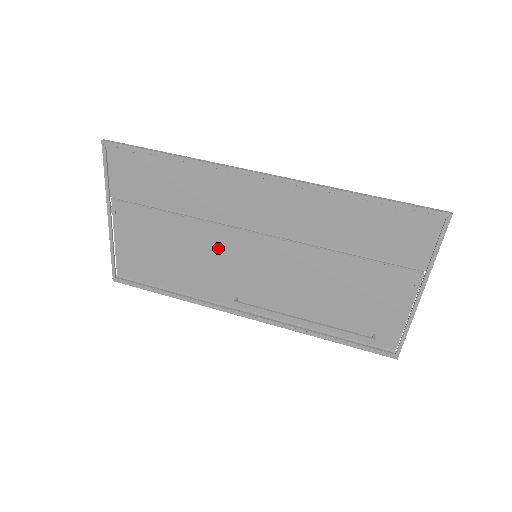
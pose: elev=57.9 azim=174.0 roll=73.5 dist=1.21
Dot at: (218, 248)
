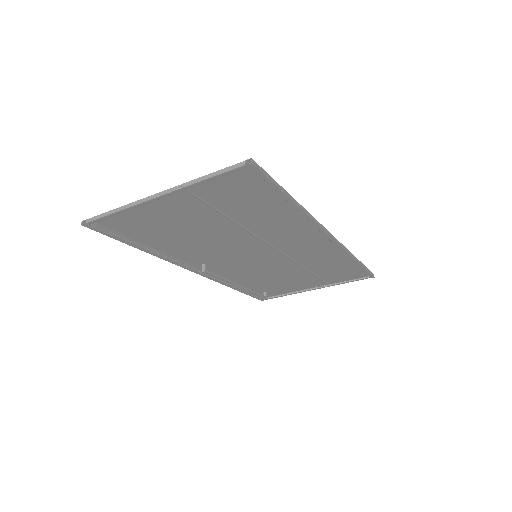
Dot at: (235, 245)
